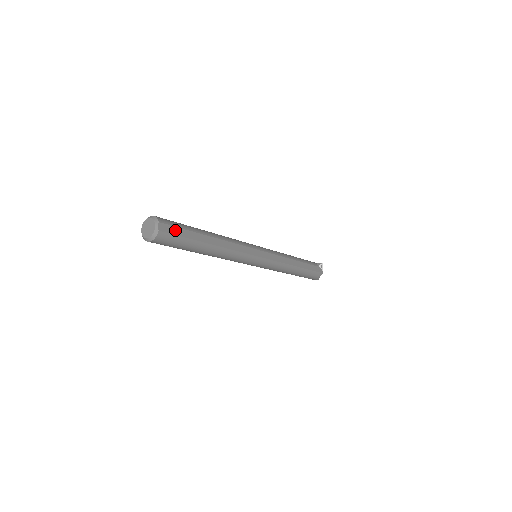
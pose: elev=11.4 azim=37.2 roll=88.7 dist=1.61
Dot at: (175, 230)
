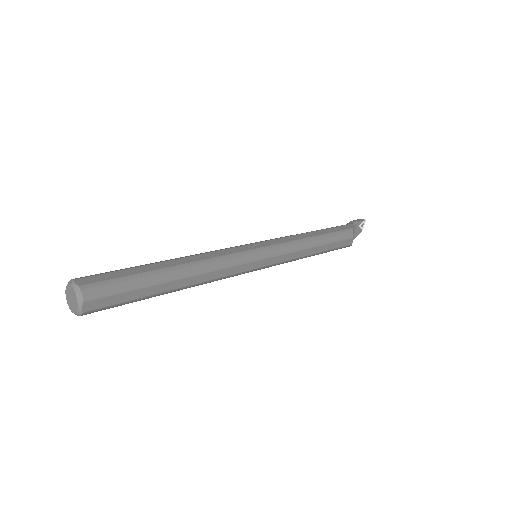
Dot at: (113, 299)
